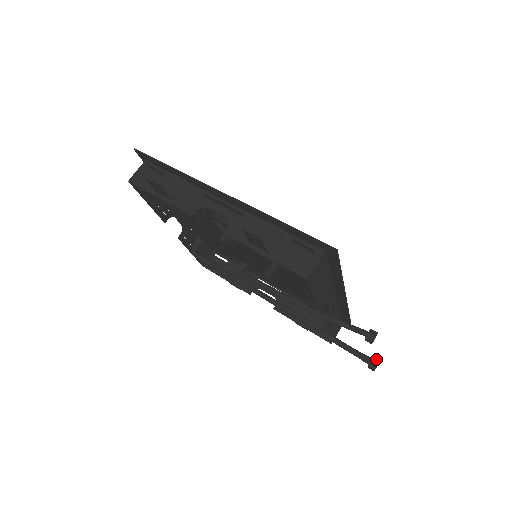
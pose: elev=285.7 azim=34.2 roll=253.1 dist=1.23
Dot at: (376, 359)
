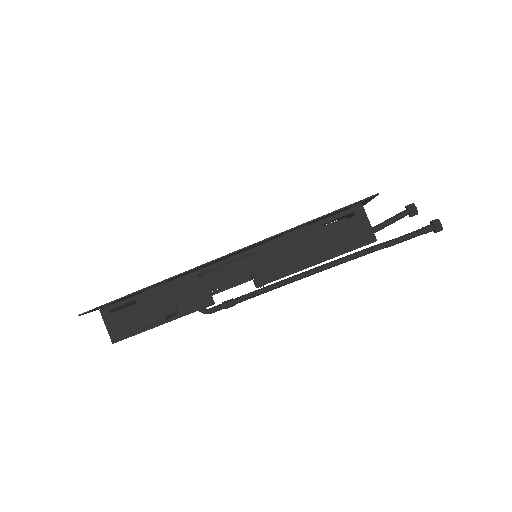
Dot at: (436, 221)
